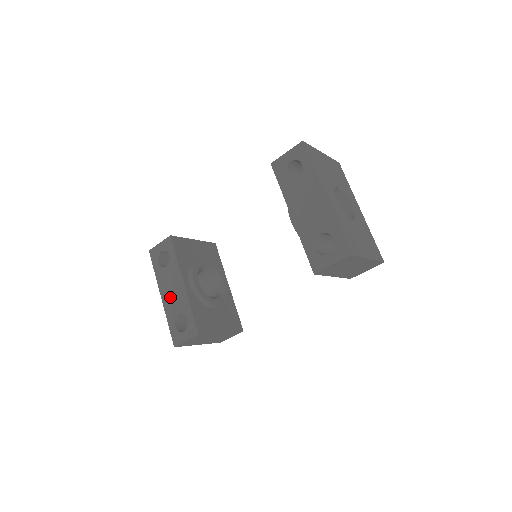
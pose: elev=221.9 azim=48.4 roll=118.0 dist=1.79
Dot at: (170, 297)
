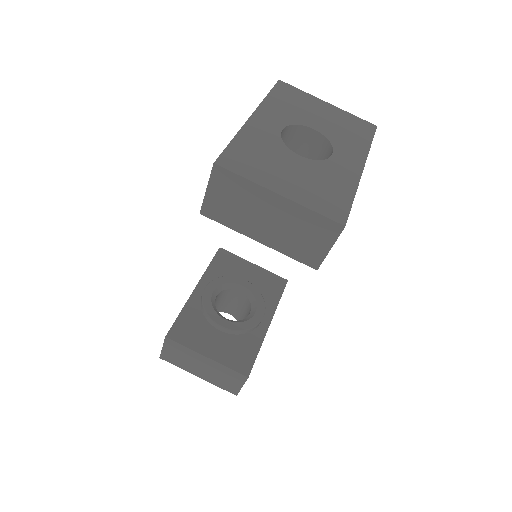
Dot at: occluded
